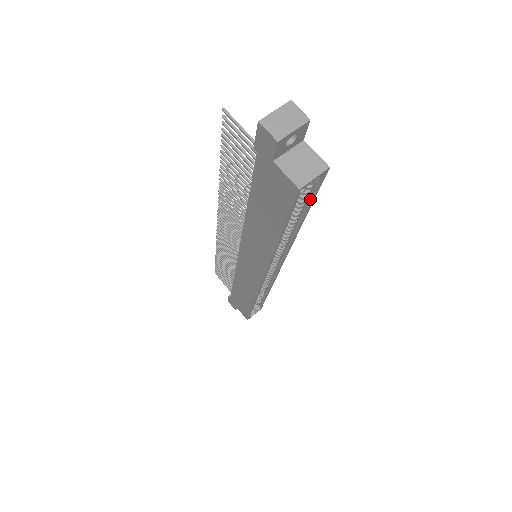
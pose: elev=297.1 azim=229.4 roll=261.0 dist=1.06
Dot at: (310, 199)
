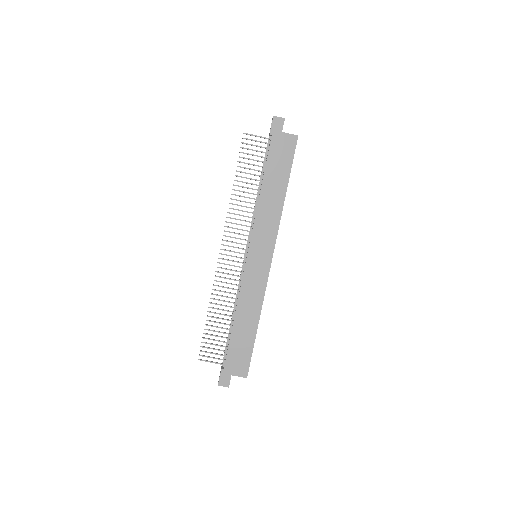
Dot at: occluded
